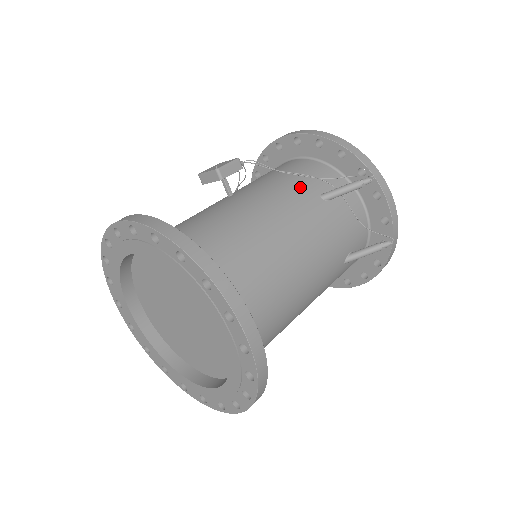
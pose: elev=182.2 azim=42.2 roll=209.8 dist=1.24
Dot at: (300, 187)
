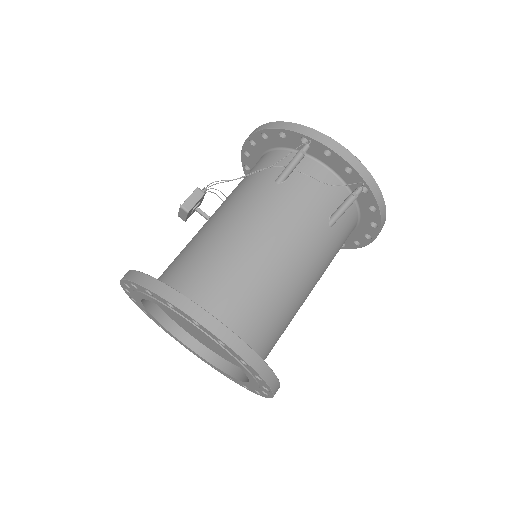
Dot at: (256, 183)
